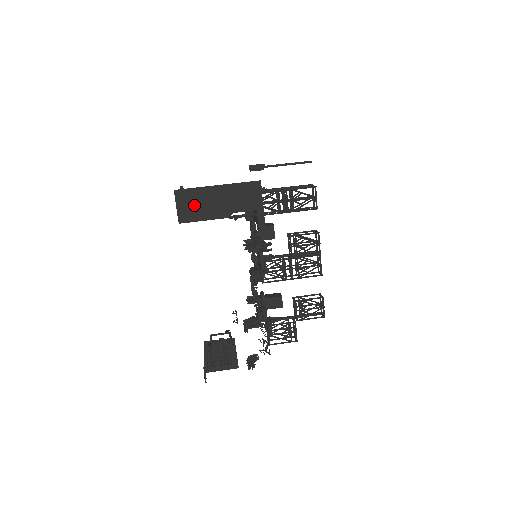
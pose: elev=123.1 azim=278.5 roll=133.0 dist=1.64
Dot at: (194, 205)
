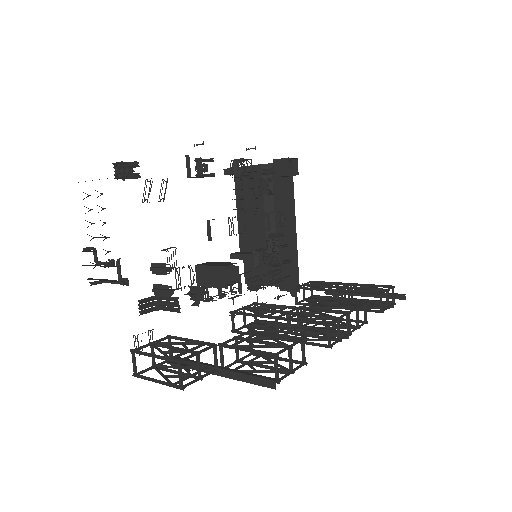
Dot at: occluded
